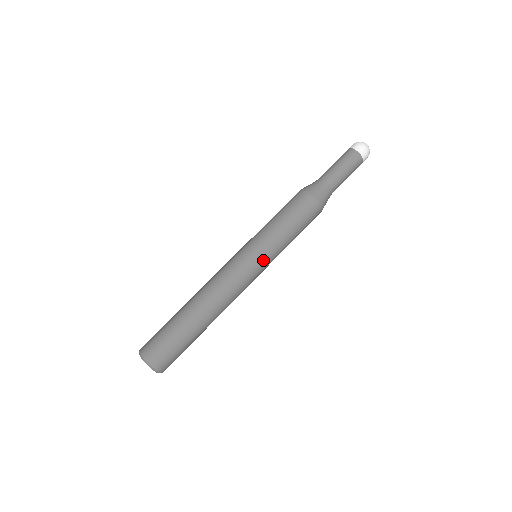
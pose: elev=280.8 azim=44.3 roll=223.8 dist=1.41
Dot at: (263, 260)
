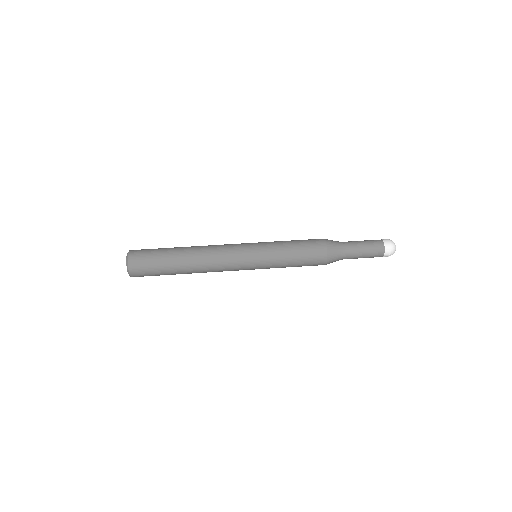
Dot at: (257, 250)
